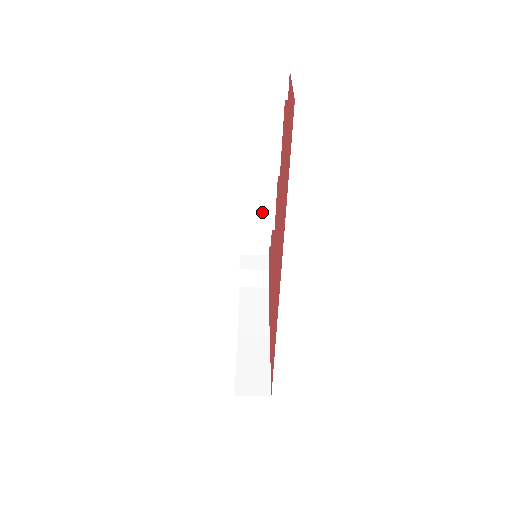
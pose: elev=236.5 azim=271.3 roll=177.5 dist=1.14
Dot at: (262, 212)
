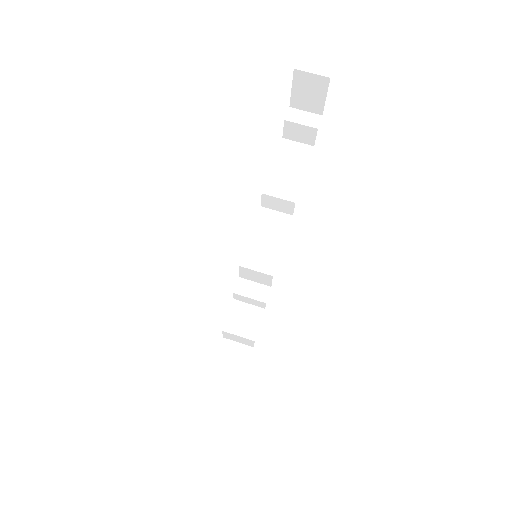
Dot at: (267, 254)
